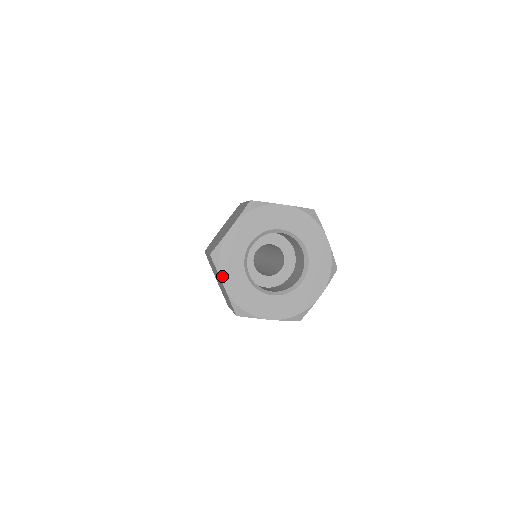
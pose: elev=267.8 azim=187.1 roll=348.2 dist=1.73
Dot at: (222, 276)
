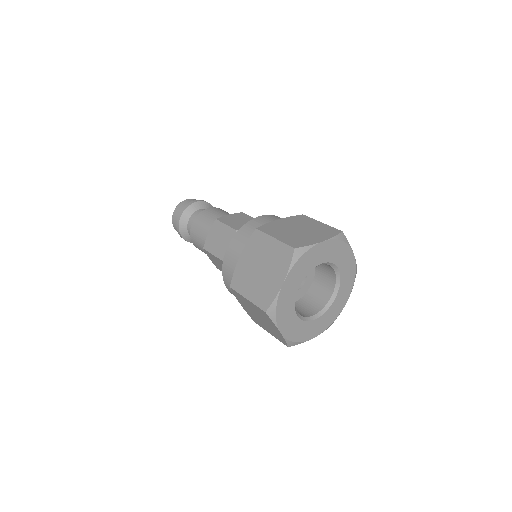
Dot at: (289, 274)
